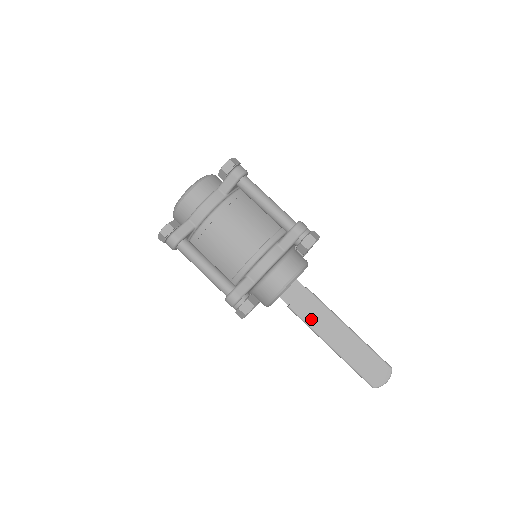
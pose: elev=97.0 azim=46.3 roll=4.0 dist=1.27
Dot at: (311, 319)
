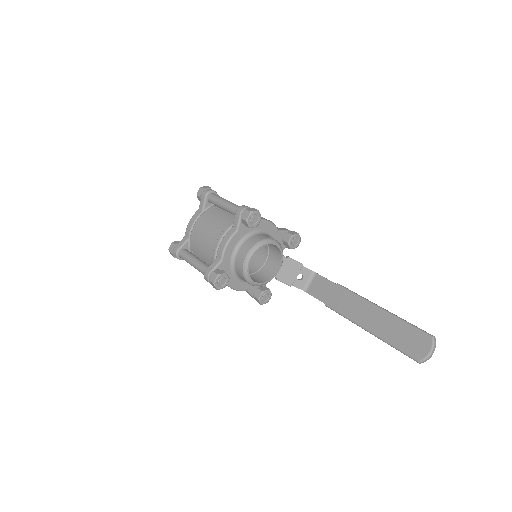
Dot at: (346, 310)
